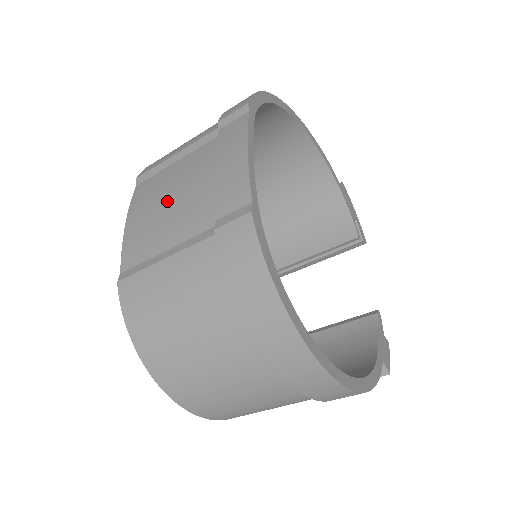
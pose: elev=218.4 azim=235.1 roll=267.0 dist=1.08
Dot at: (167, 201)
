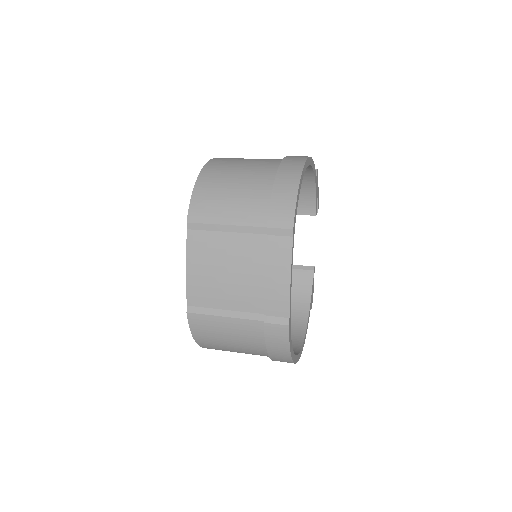
Dot at: (224, 273)
